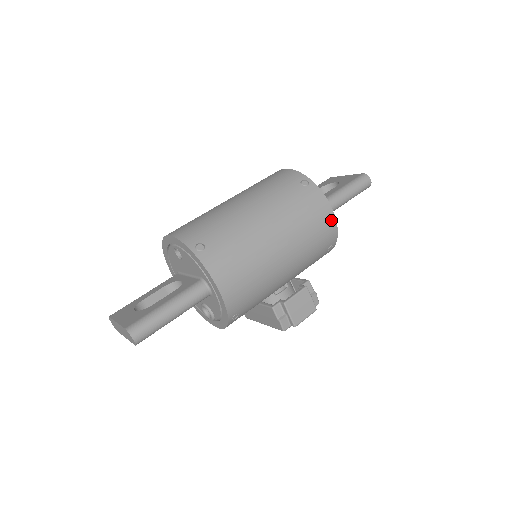
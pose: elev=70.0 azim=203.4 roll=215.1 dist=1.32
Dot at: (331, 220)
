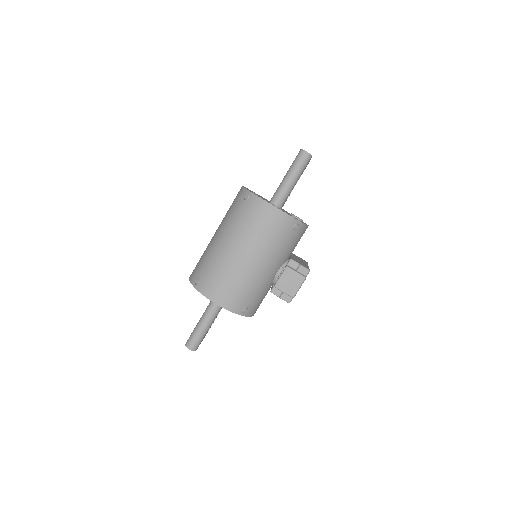
Dot at: (275, 213)
